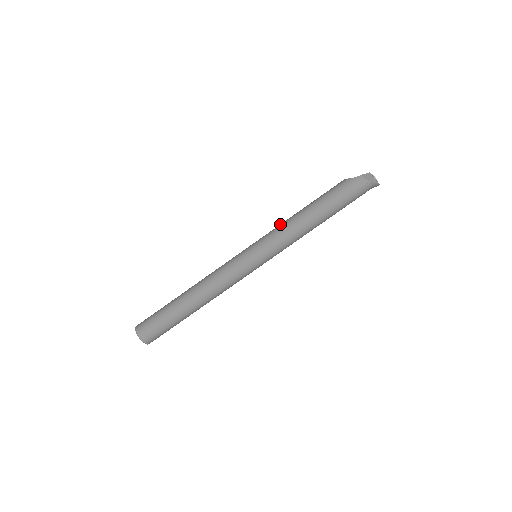
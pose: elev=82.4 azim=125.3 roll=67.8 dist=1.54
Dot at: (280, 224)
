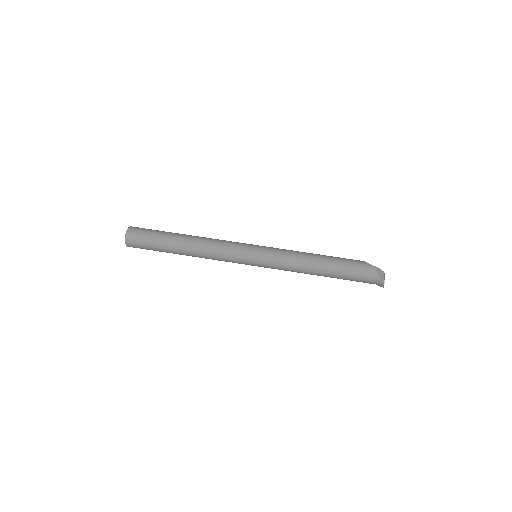
Dot at: (292, 250)
